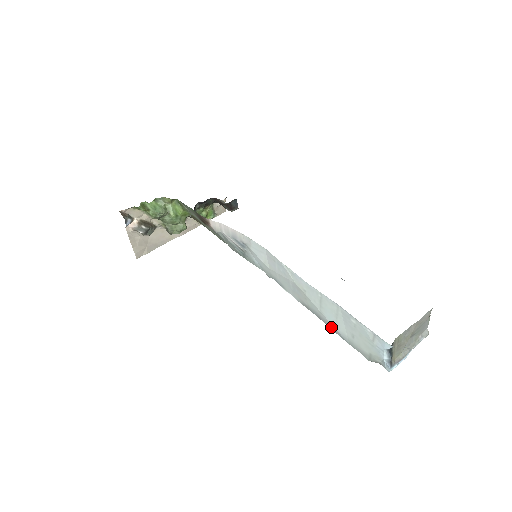
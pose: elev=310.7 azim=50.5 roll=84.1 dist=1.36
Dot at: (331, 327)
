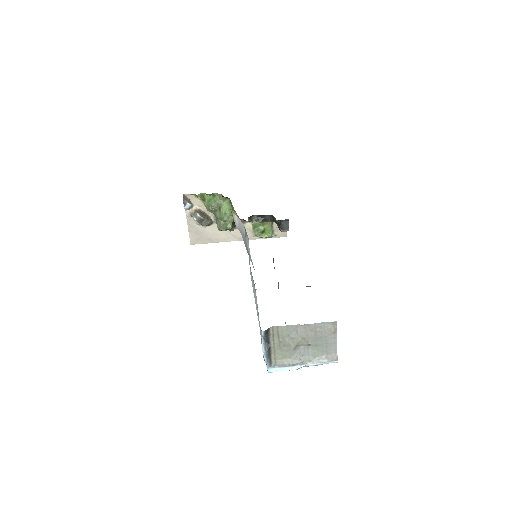
Dot at: occluded
